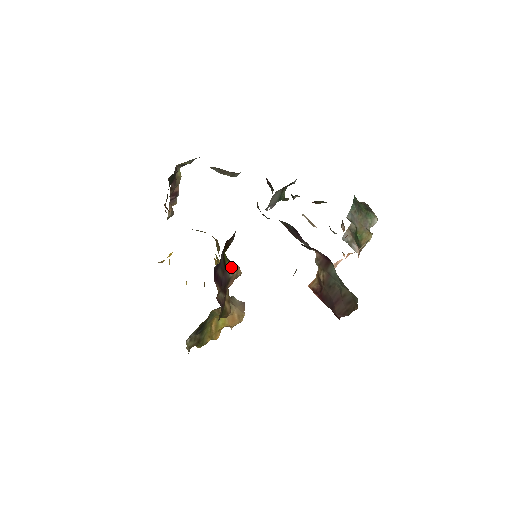
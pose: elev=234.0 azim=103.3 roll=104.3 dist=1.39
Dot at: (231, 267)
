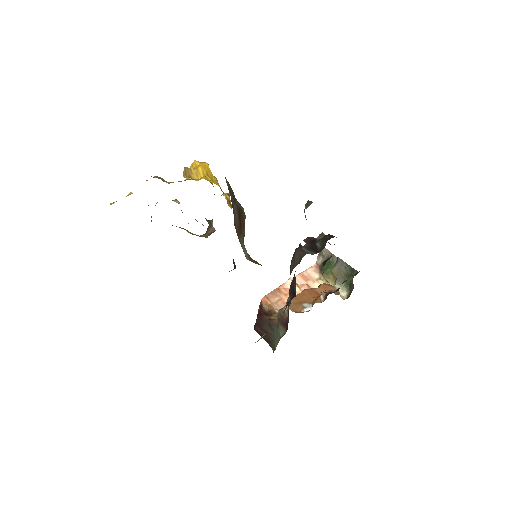
Dot at: occluded
